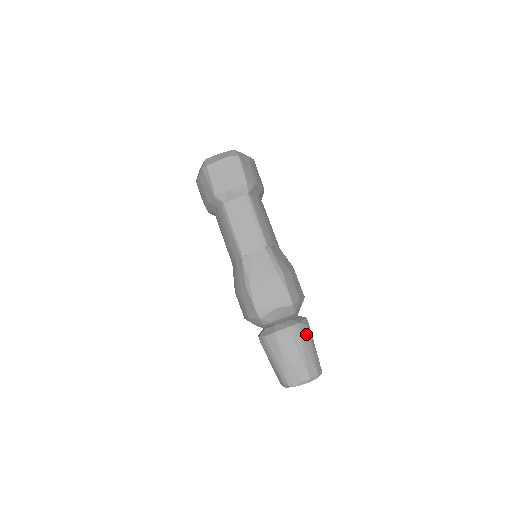
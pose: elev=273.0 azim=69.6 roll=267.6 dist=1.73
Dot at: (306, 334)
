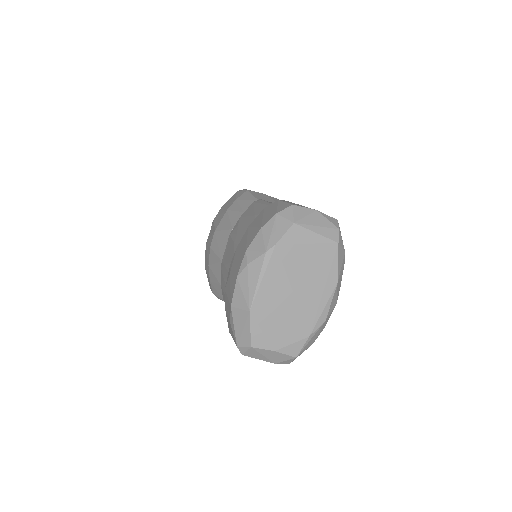
Dot at: occluded
